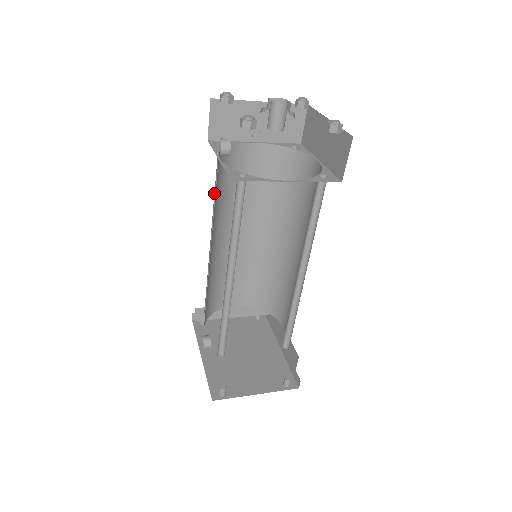
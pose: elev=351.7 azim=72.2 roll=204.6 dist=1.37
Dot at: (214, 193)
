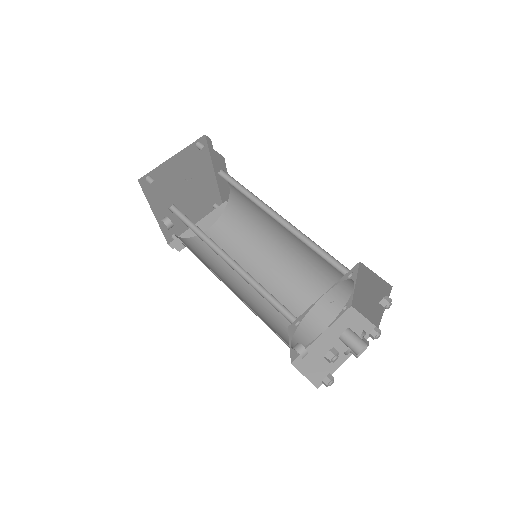
Dot at: (258, 292)
